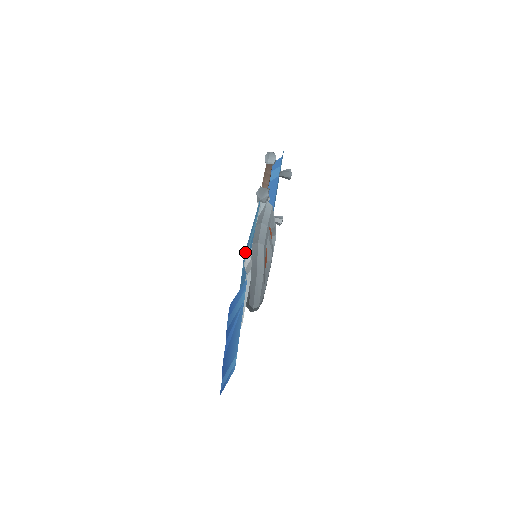
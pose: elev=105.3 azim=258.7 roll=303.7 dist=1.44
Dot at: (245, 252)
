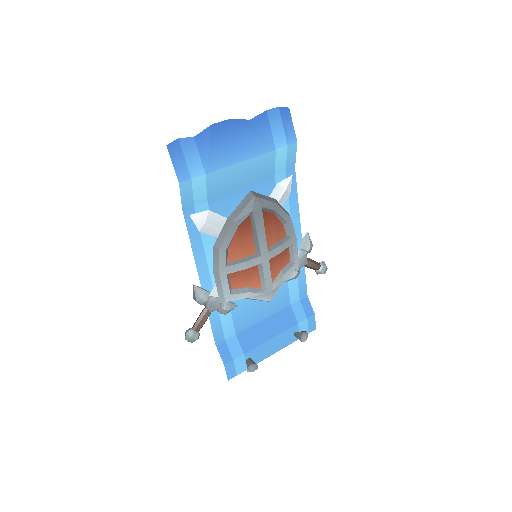
Dot at: (292, 178)
